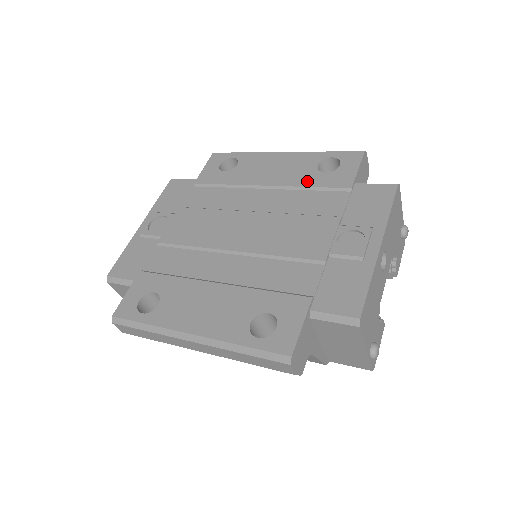
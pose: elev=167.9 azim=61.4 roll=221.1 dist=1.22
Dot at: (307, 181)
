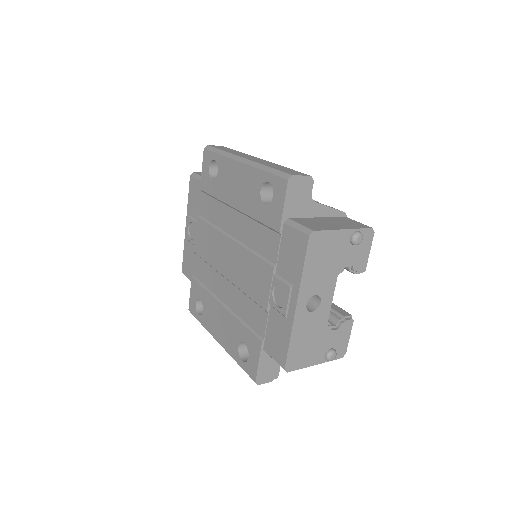
Dot at: (255, 212)
